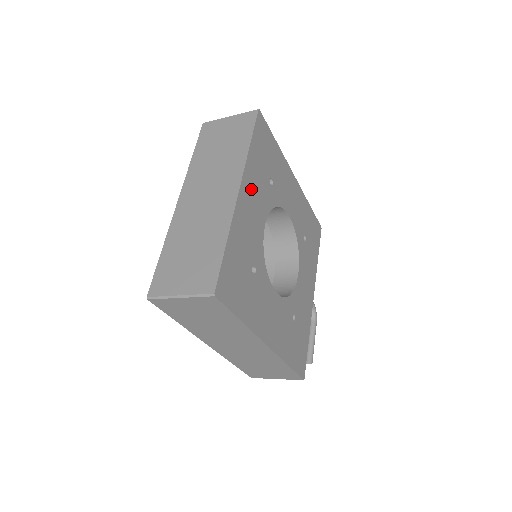
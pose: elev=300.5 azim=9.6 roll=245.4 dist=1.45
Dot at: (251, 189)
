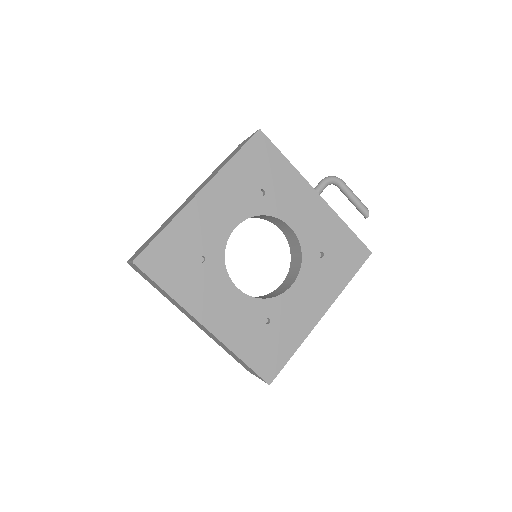
Dot at: (206, 305)
